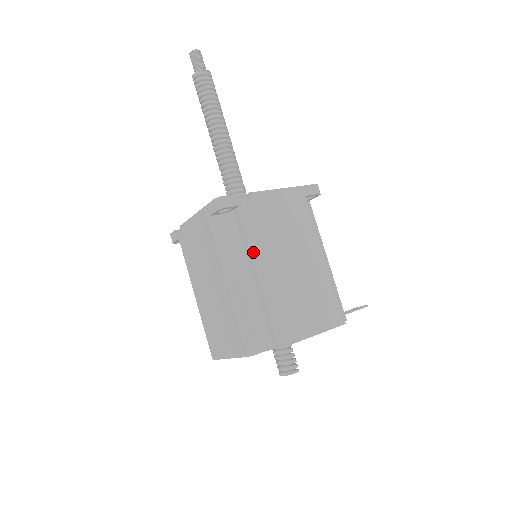
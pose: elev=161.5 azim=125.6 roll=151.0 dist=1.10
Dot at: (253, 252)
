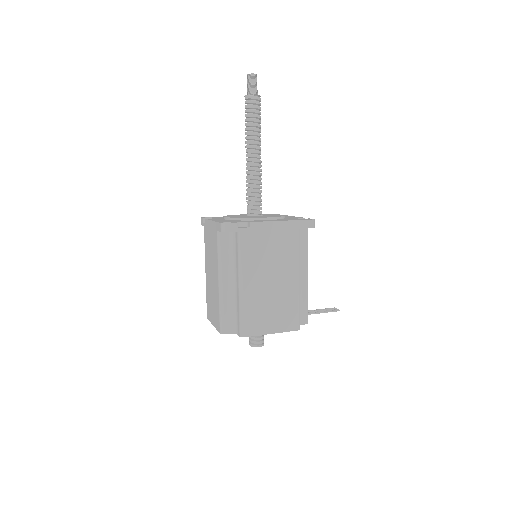
Dot at: (239, 267)
